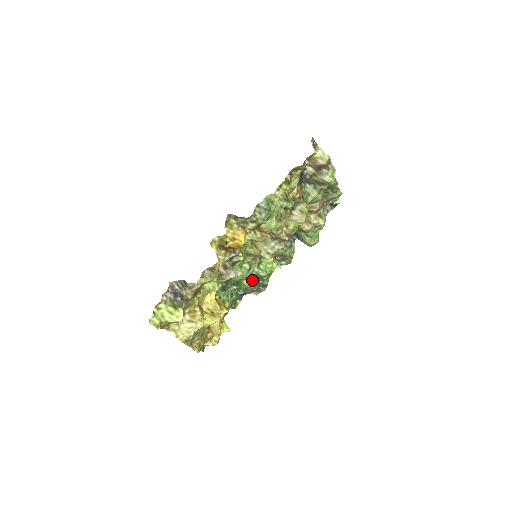
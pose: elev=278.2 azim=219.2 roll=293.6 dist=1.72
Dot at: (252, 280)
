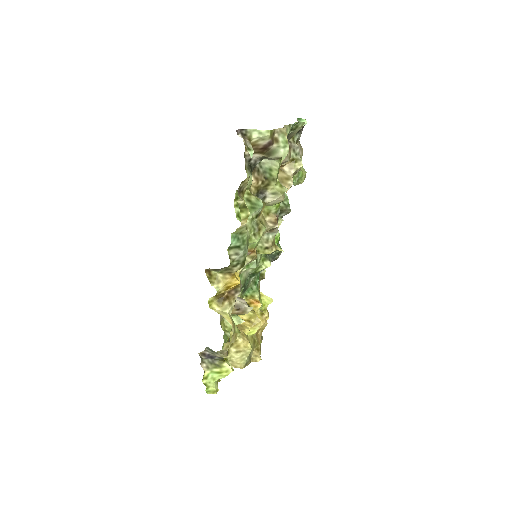
Dot at: (265, 260)
